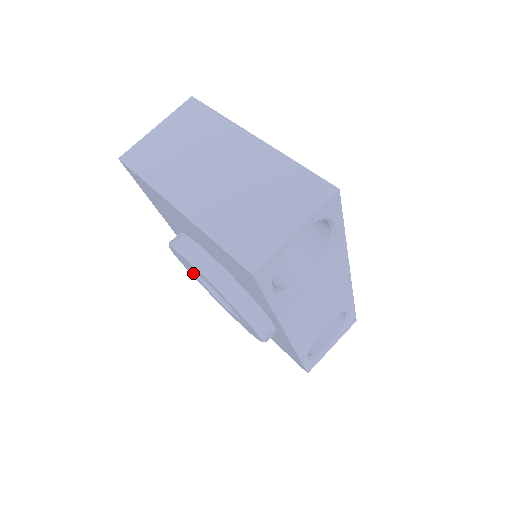
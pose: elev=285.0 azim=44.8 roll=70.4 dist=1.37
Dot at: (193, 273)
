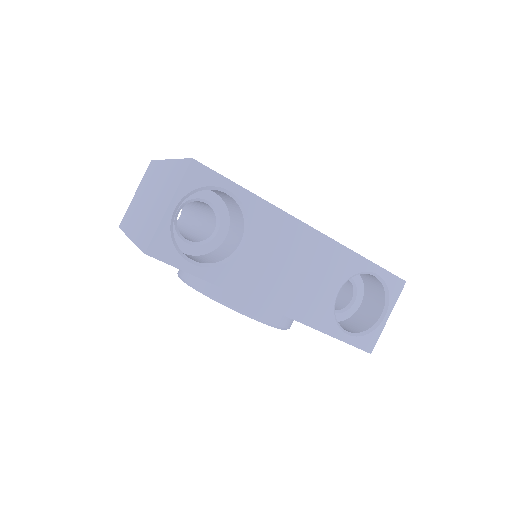
Dot at: occluded
